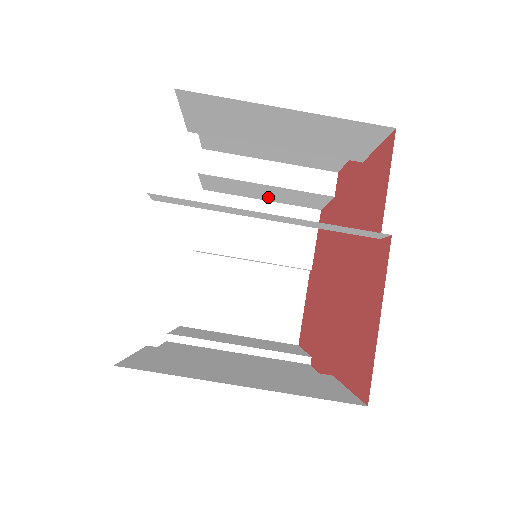
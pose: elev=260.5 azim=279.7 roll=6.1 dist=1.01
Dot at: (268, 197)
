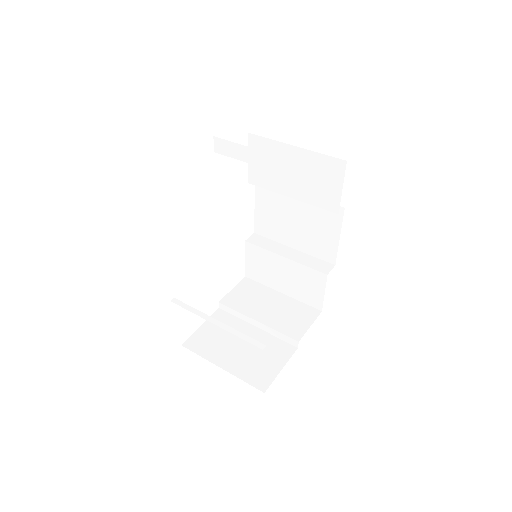
Dot at: (286, 286)
